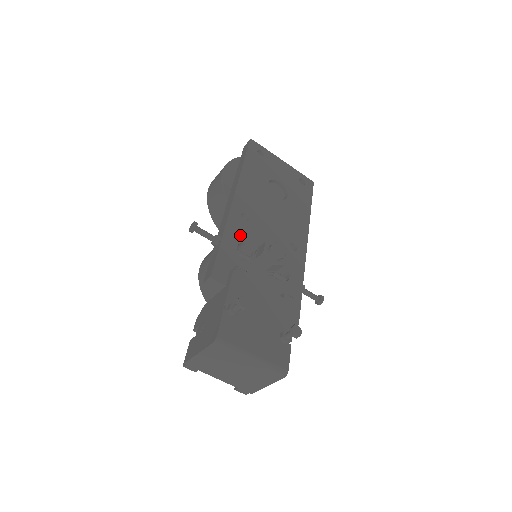
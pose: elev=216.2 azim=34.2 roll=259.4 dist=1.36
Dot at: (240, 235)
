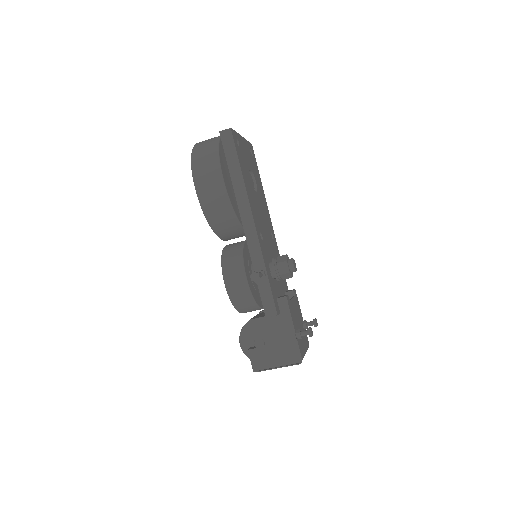
Dot at: (267, 258)
